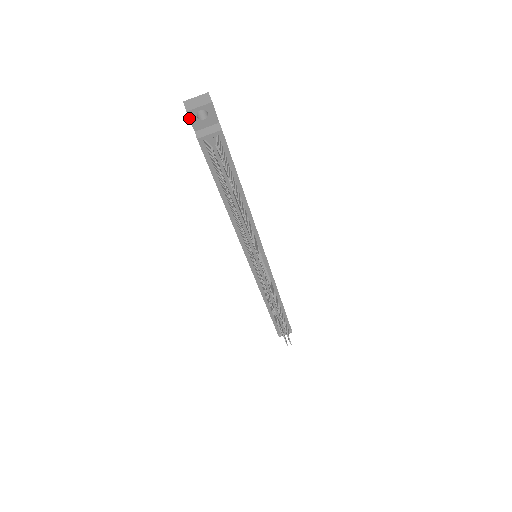
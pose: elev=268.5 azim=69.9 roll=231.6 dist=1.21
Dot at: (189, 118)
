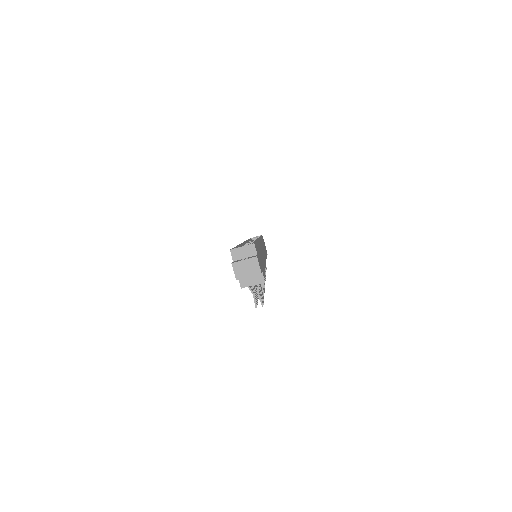
Dot at: (237, 279)
